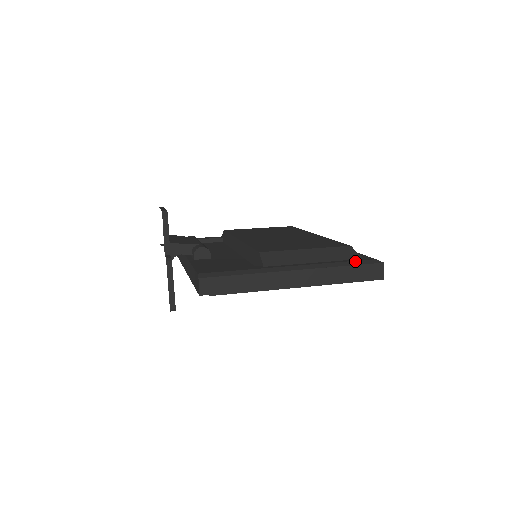
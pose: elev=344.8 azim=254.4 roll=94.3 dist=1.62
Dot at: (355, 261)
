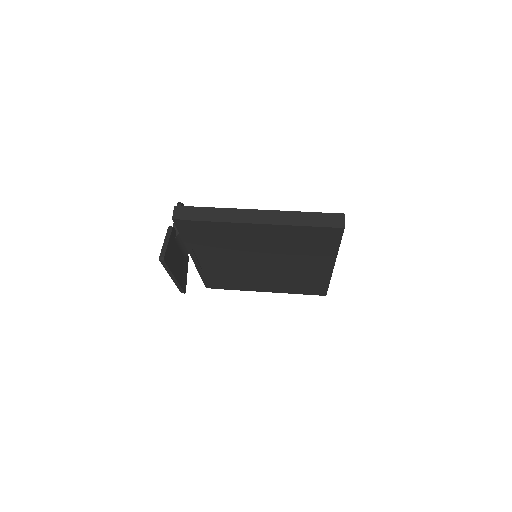
Dot at: (317, 212)
